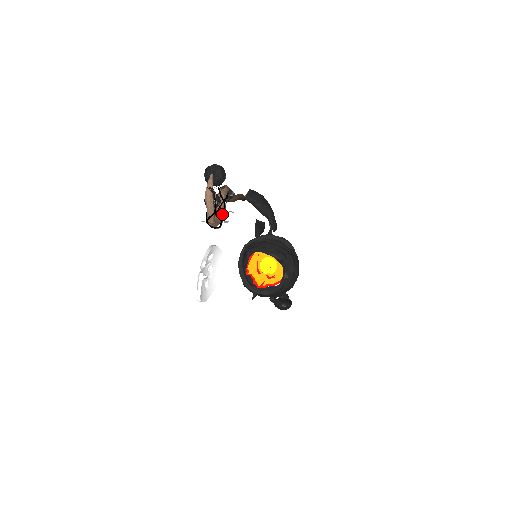
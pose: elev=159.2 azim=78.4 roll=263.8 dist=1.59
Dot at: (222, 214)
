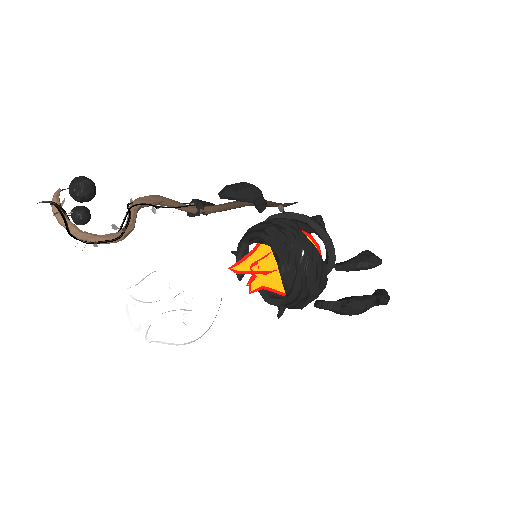
Dot at: (129, 225)
